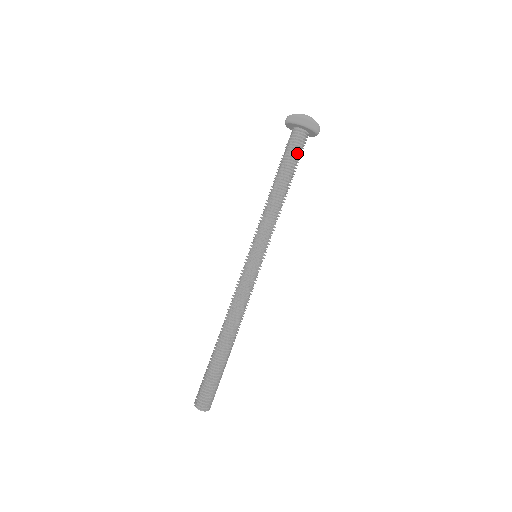
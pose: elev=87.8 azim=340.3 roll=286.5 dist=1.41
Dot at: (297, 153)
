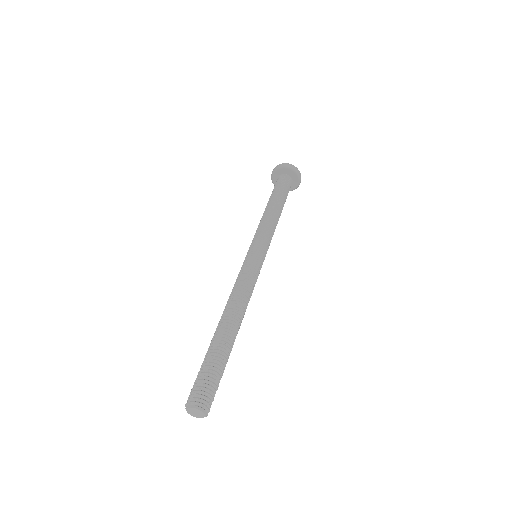
Dot at: (285, 189)
